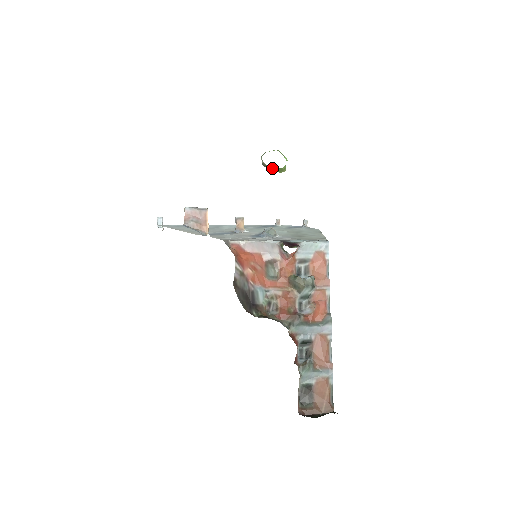
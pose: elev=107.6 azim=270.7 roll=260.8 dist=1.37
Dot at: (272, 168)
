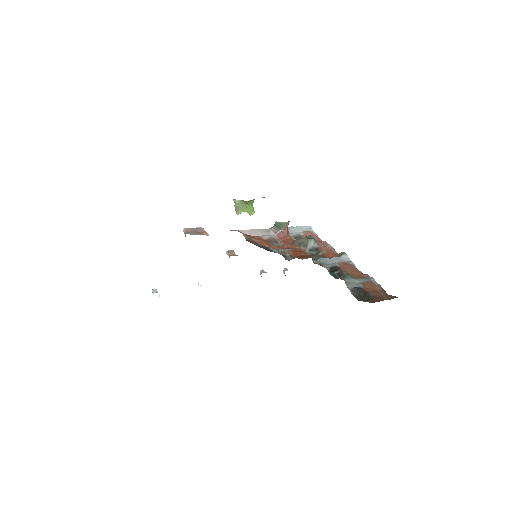
Dot at: (244, 209)
